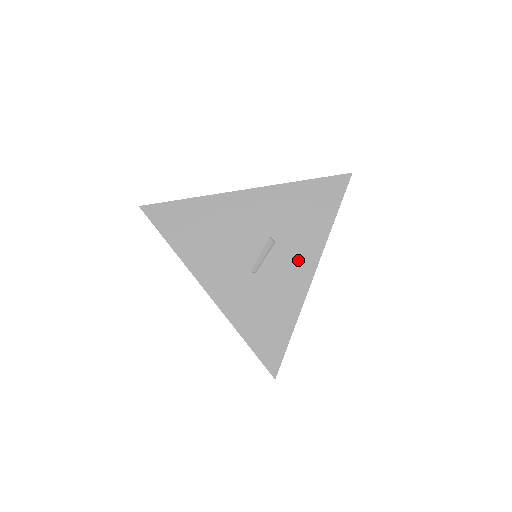
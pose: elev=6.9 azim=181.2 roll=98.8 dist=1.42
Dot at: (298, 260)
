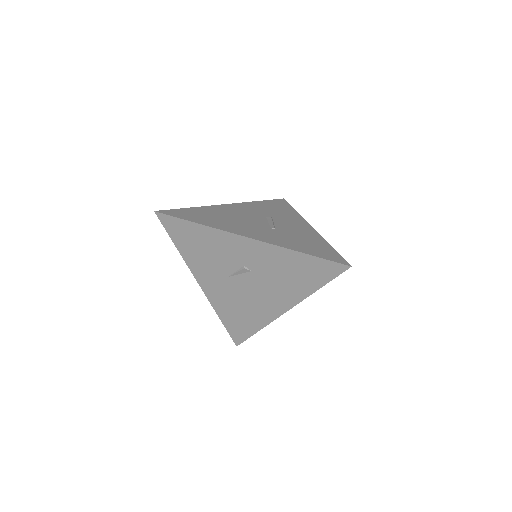
Dot at: (295, 223)
